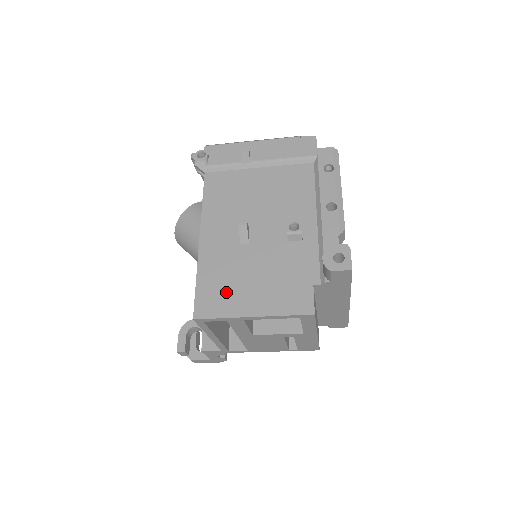
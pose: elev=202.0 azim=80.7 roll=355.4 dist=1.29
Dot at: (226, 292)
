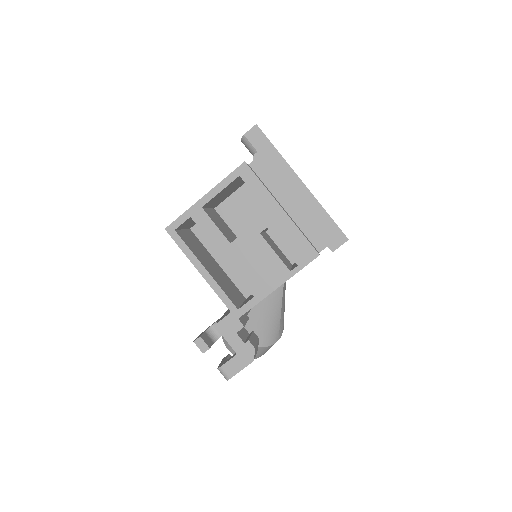
Dot at: occluded
